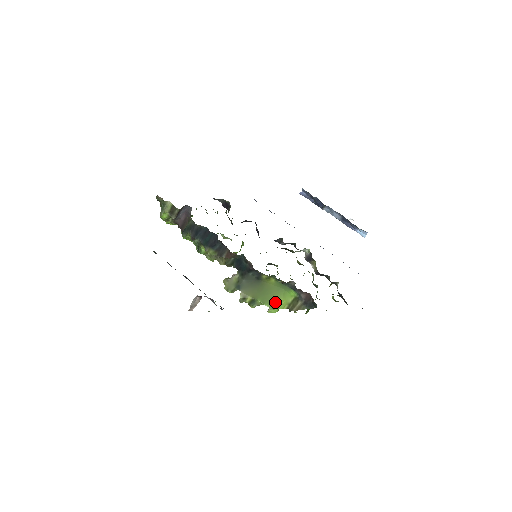
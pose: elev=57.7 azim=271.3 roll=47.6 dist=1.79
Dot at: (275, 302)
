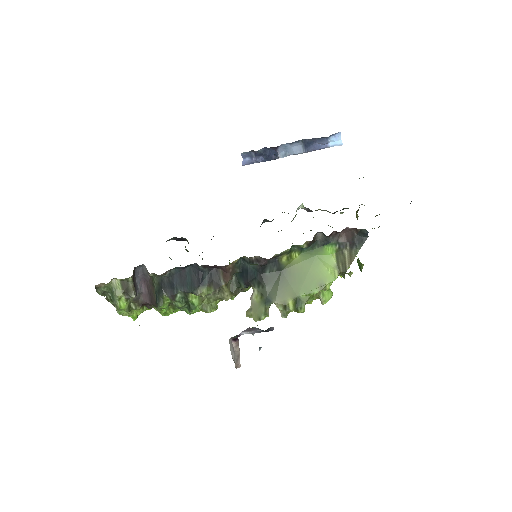
Dot at: (320, 279)
